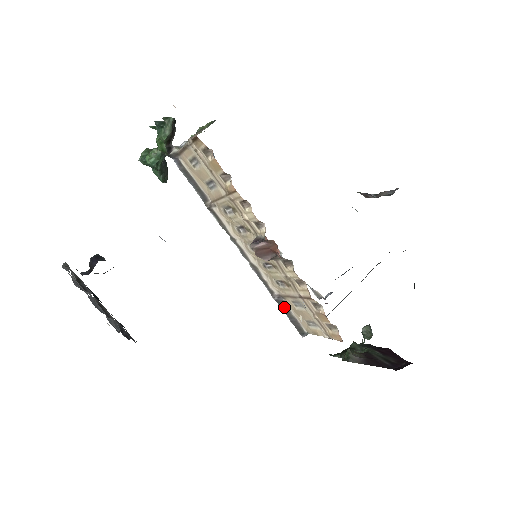
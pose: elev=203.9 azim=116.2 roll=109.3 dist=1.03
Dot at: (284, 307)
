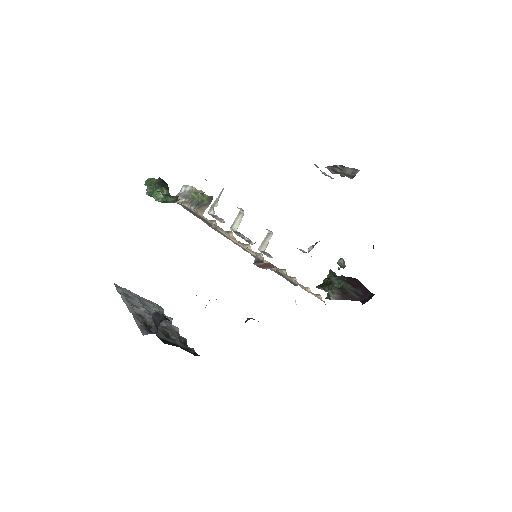
Dot at: (280, 274)
